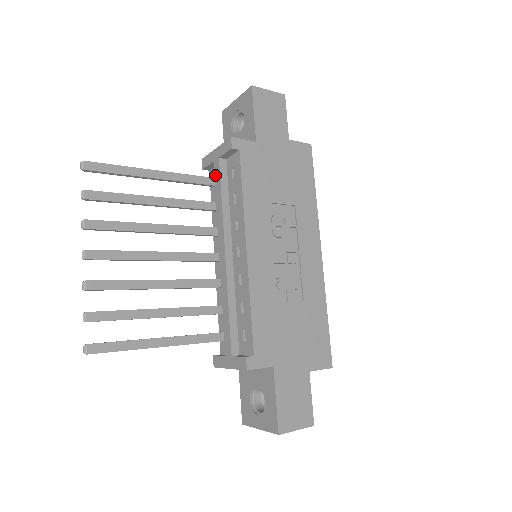
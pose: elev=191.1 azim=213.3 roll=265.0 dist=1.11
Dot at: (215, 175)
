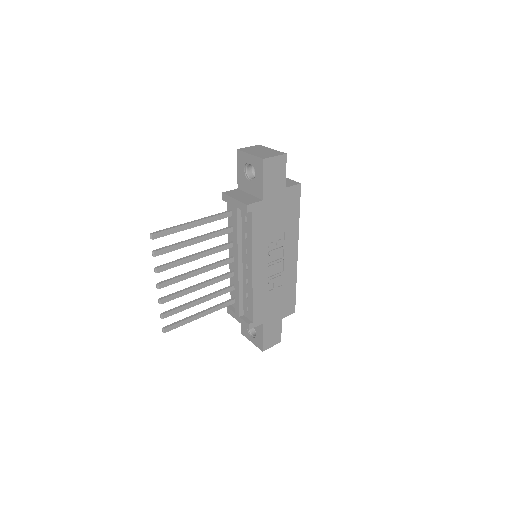
Dot at: (233, 215)
